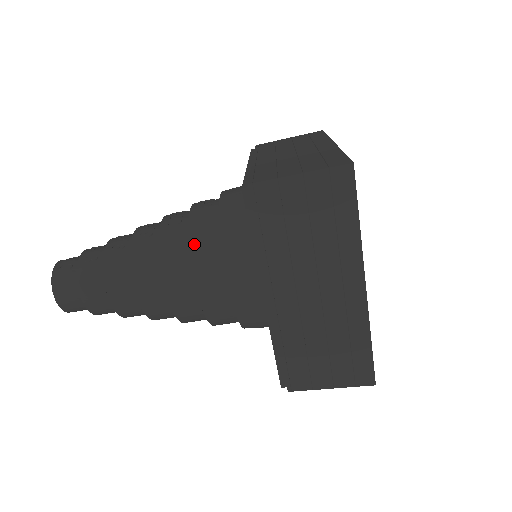
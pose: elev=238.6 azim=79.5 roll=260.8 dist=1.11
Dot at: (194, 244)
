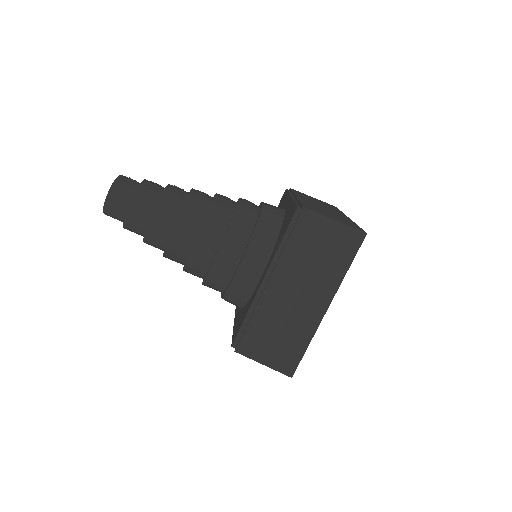
Dot at: (234, 222)
